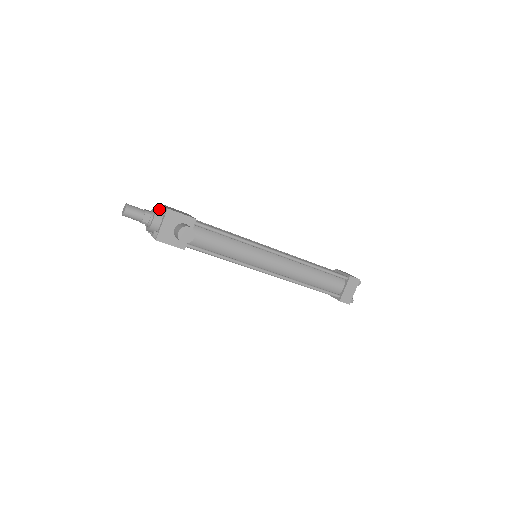
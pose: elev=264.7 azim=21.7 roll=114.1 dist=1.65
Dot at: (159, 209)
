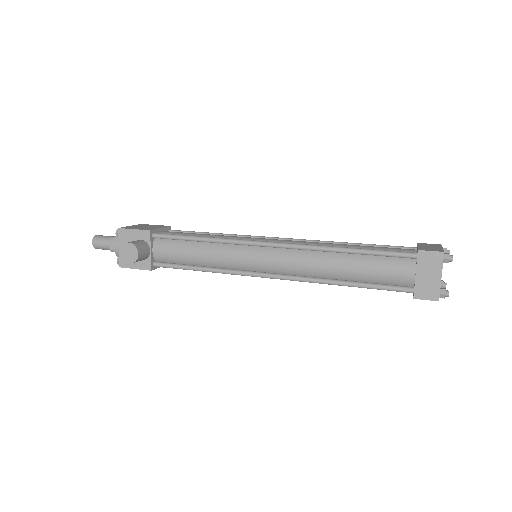
Dot at: occluded
